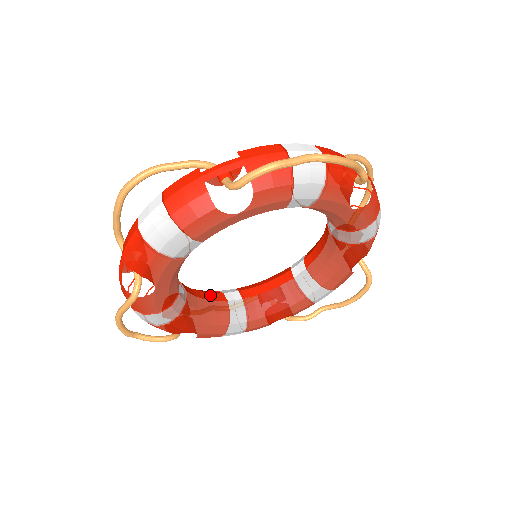
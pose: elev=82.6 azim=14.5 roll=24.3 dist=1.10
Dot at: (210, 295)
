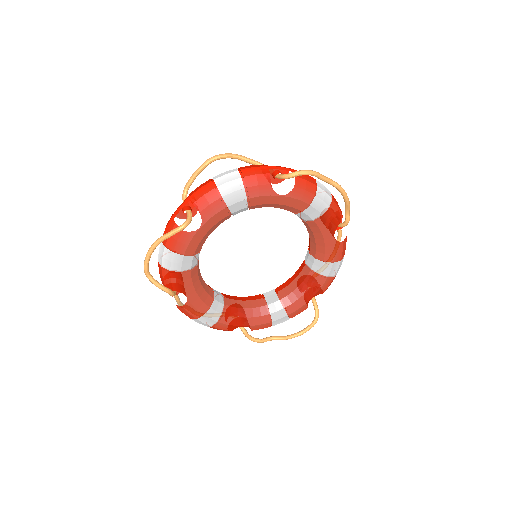
Dot at: occluded
